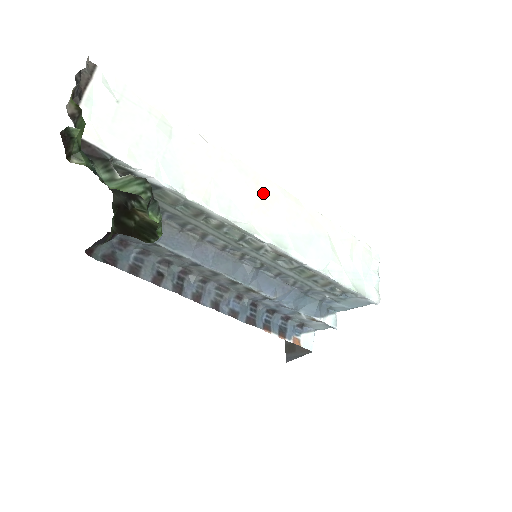
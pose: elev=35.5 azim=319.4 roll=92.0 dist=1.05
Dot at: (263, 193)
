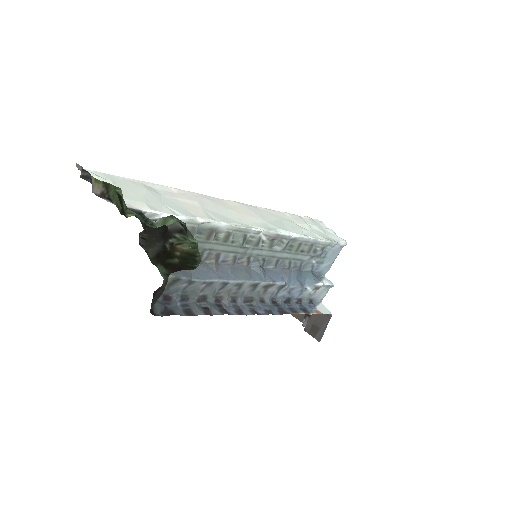
Dot at: (233, 207)
